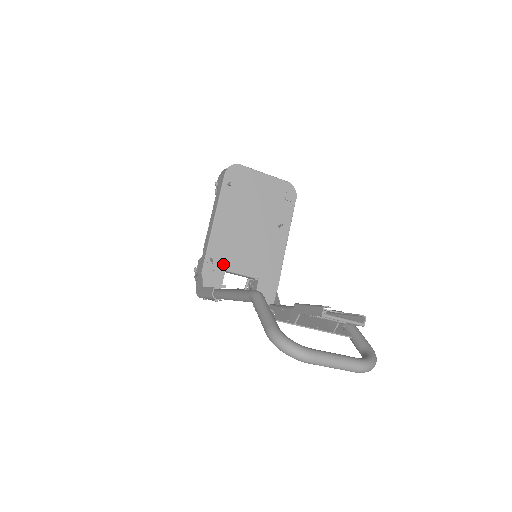
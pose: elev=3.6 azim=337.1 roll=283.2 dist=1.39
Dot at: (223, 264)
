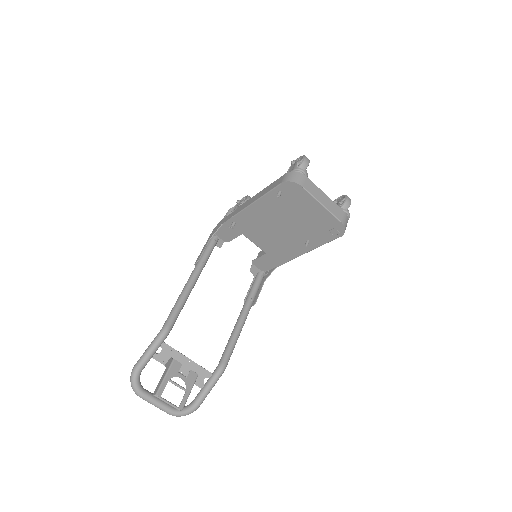
Dot at: (242, 230)
